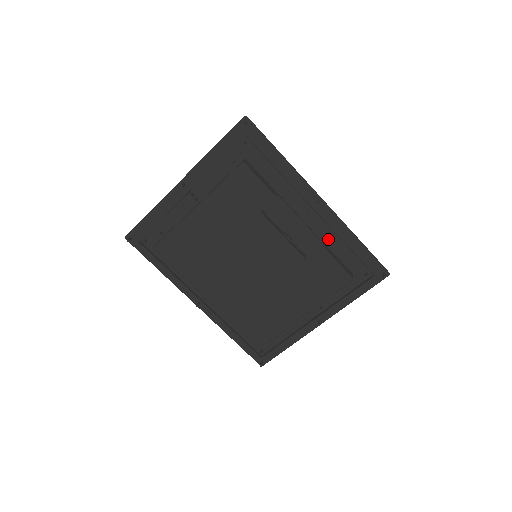
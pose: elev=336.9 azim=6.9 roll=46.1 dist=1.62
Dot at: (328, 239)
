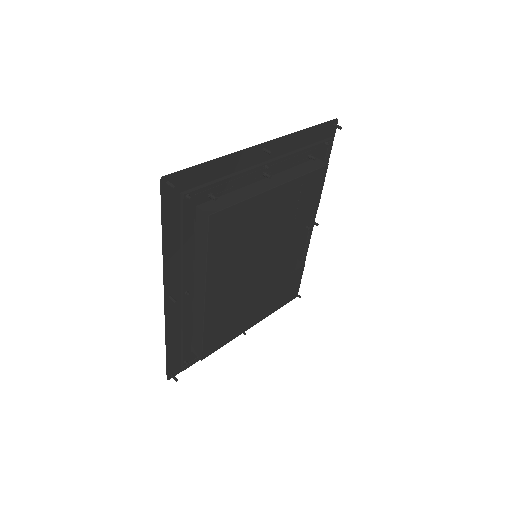
Dot at: (298, 256)
